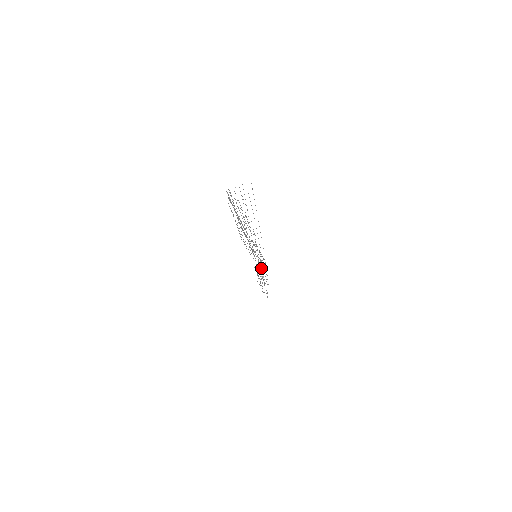
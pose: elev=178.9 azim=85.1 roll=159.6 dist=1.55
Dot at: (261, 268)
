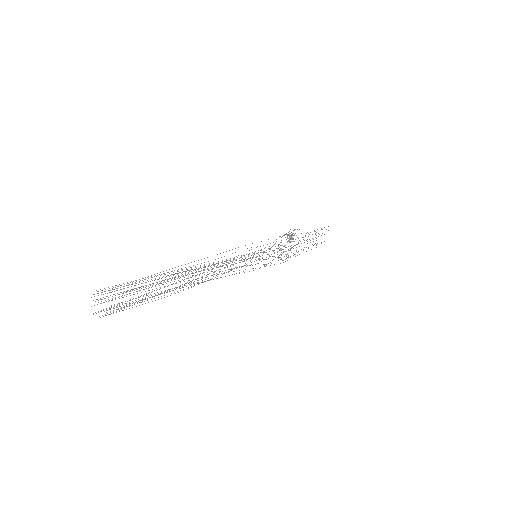
Dot at: occluded
